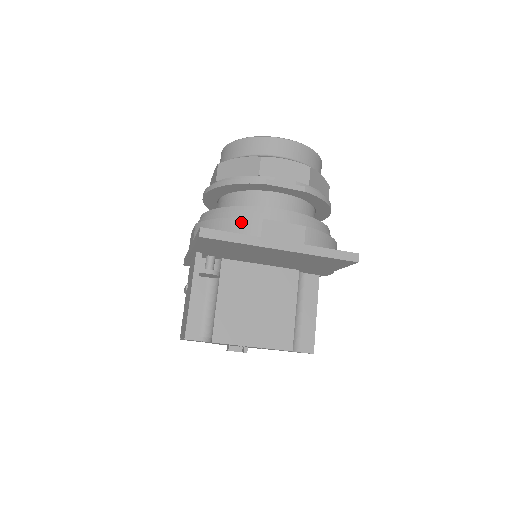
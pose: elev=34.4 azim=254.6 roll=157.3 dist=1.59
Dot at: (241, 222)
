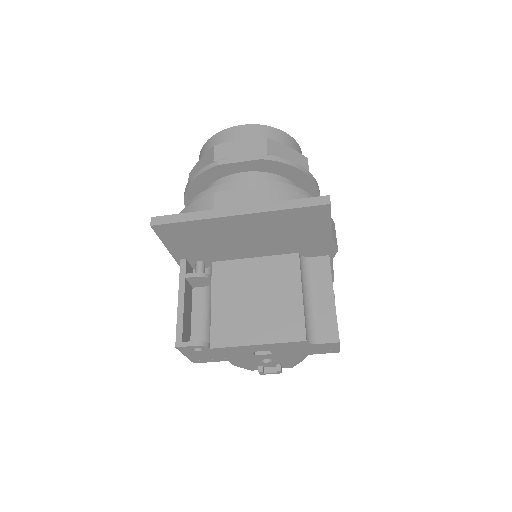
Dot at: (196, 204)
